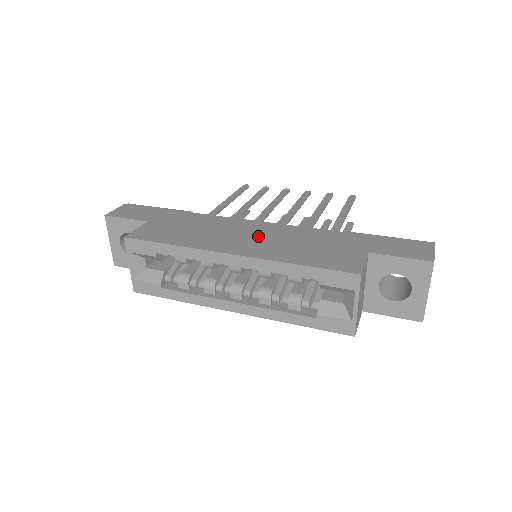
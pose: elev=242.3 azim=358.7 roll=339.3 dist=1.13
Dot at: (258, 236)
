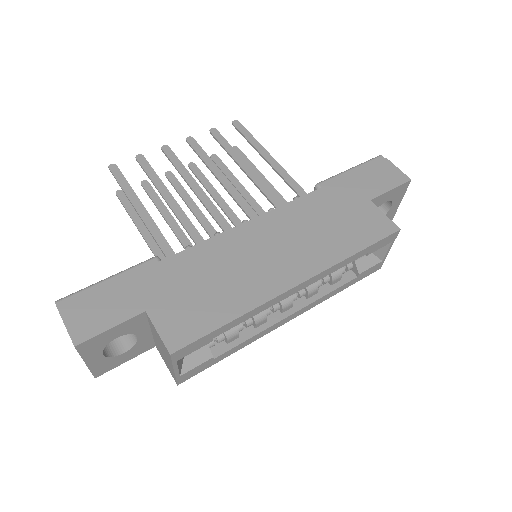
Dot at: (279, 244)
